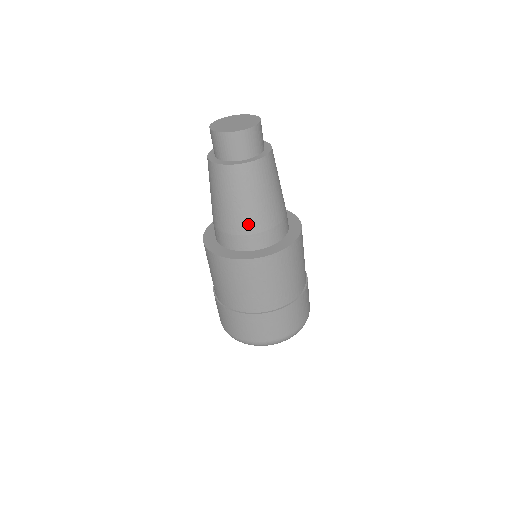
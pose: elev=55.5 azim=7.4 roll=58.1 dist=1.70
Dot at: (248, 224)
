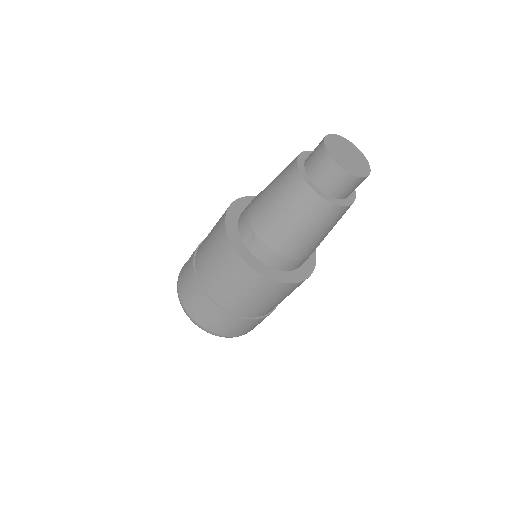
Dot at: (304, 252)
